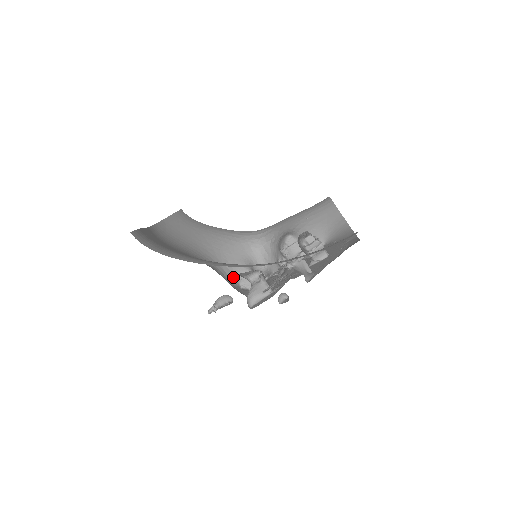
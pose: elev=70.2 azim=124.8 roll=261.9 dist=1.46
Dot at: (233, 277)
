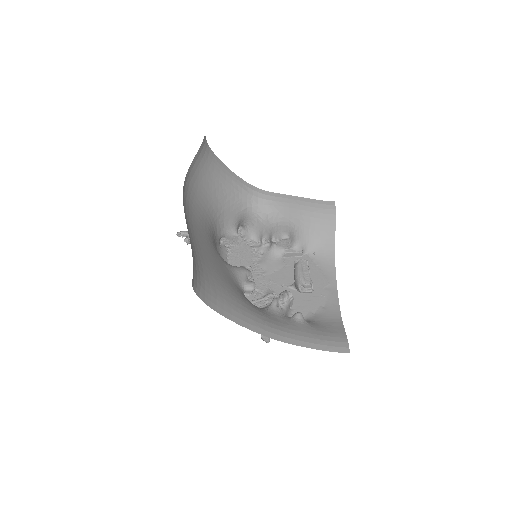
Dot at: (220, 235)
